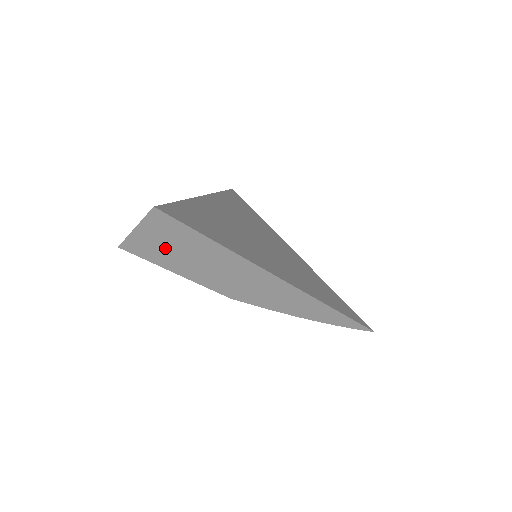
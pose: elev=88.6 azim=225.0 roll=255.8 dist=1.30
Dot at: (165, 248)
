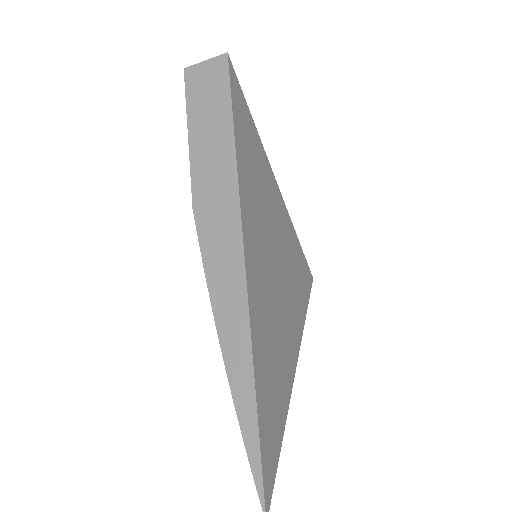
Dot at: (203, 97)
